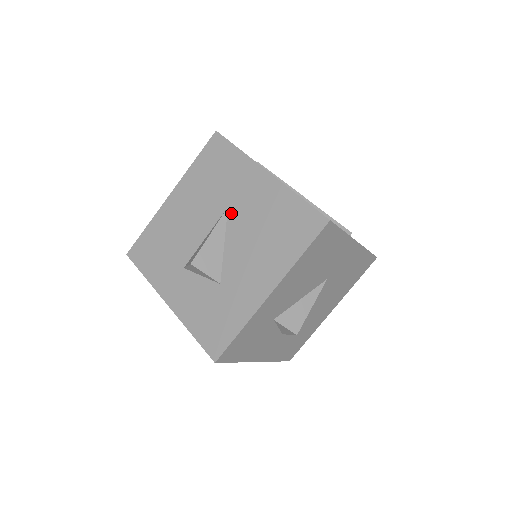
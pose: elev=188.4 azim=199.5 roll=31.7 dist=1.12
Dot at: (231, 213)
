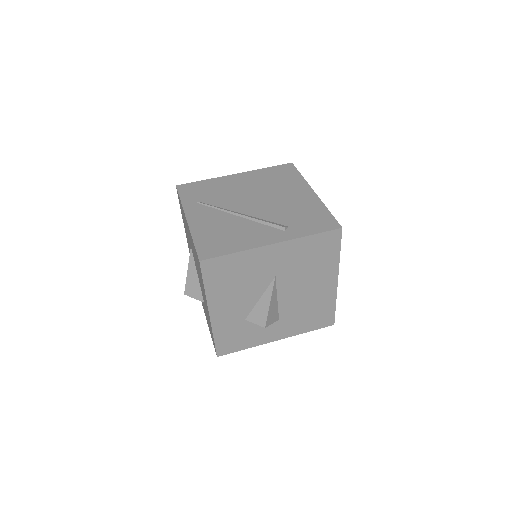
Dot at: (192, 251)
